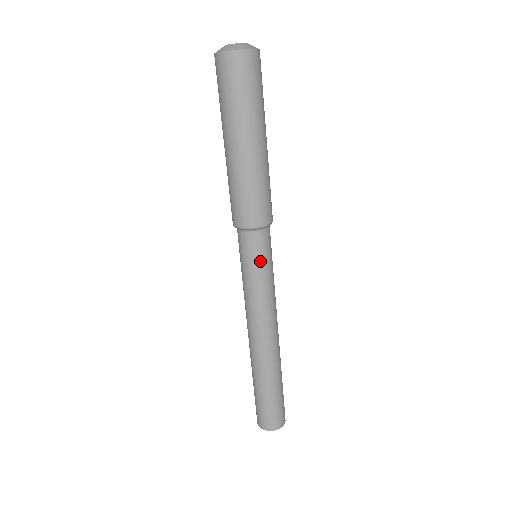
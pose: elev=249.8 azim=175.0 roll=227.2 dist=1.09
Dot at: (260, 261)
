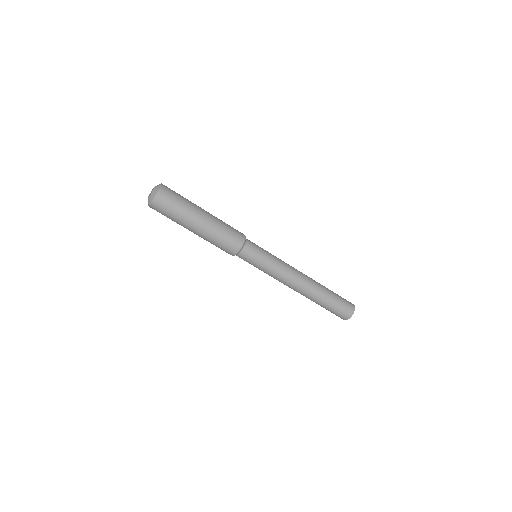
Dot at: (257, 260)
